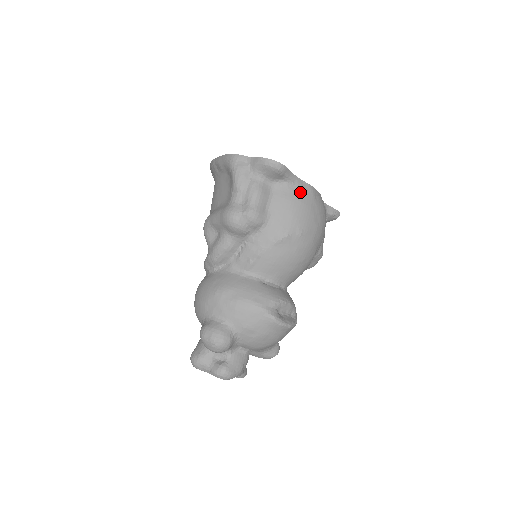
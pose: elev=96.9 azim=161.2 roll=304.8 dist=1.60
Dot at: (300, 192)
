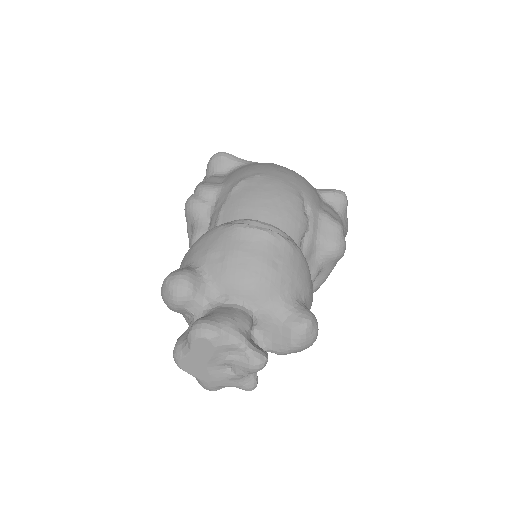
Dot at: occluded
